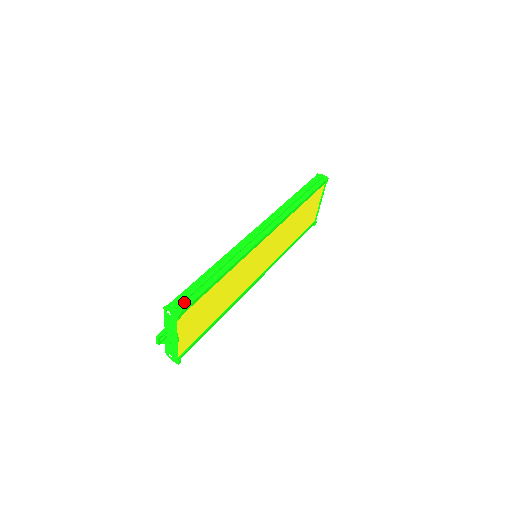
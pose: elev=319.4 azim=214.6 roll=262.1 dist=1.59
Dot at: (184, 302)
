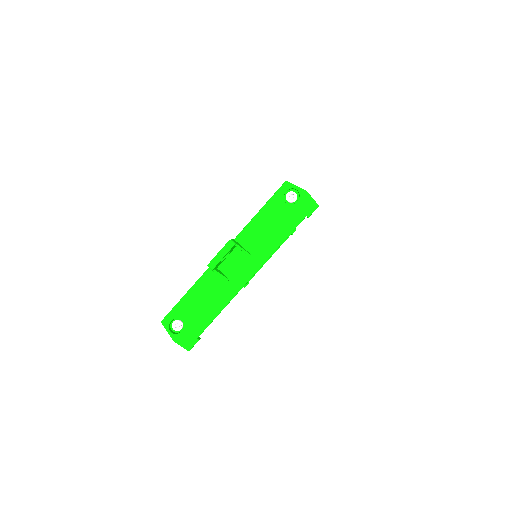
Dot at: occluded
